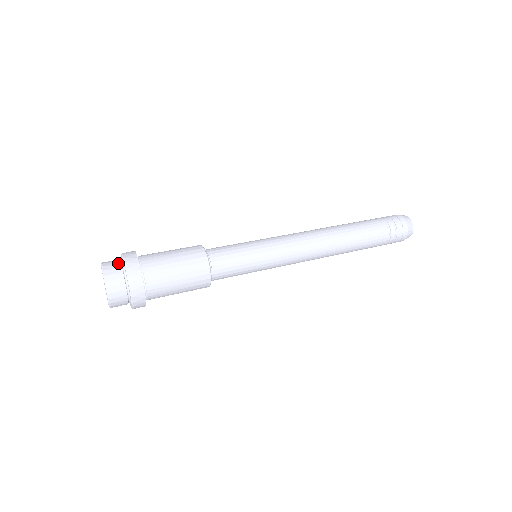
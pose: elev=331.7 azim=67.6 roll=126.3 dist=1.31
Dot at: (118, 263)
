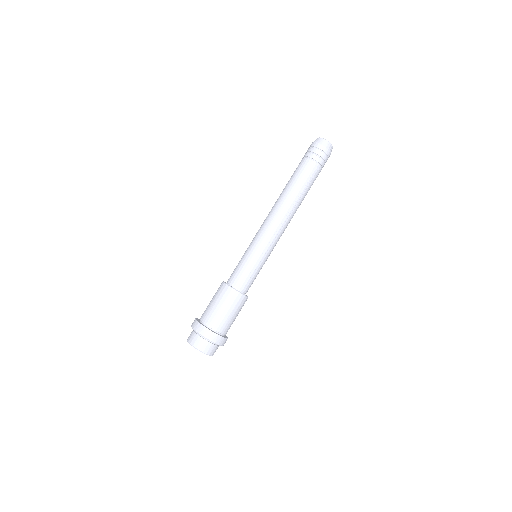
Dot at: (201, 339)
